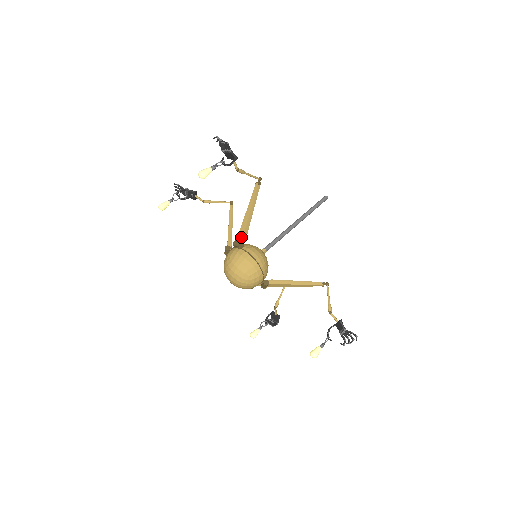
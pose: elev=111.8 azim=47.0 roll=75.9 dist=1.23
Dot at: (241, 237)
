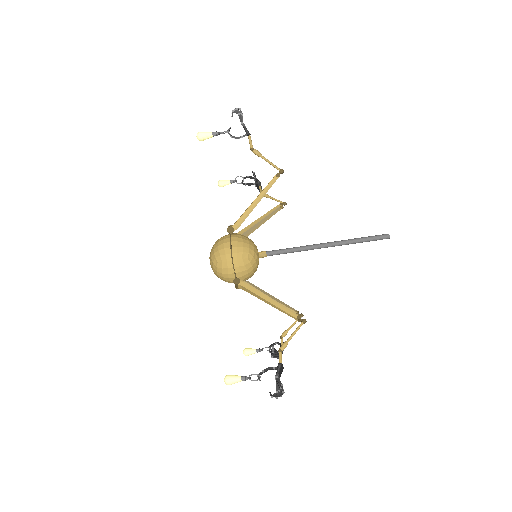
Dot at: (235, 222)
